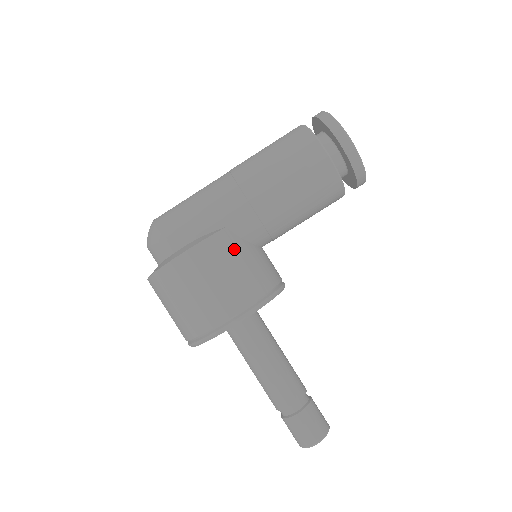
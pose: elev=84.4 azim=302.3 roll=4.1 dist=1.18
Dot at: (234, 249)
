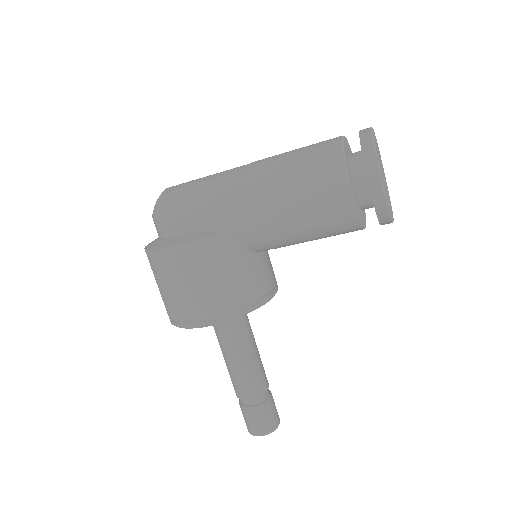
Dot at: (225, 255)
